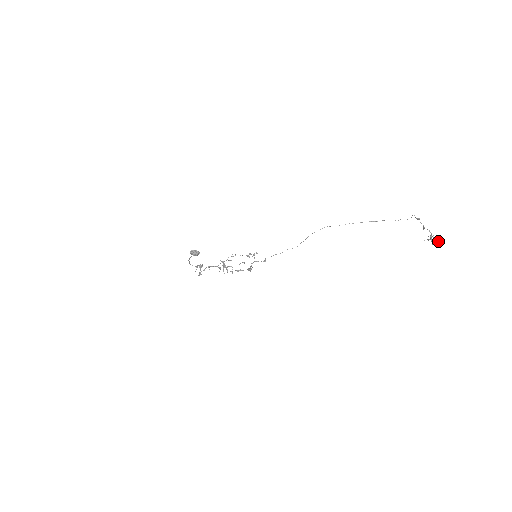
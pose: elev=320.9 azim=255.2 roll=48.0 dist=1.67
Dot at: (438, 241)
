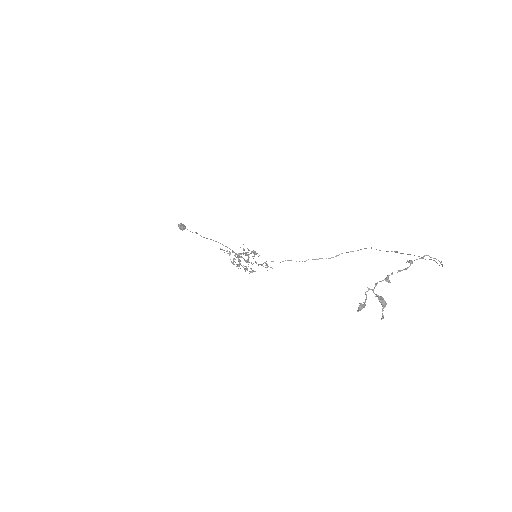
Dot at: (358, 307)
